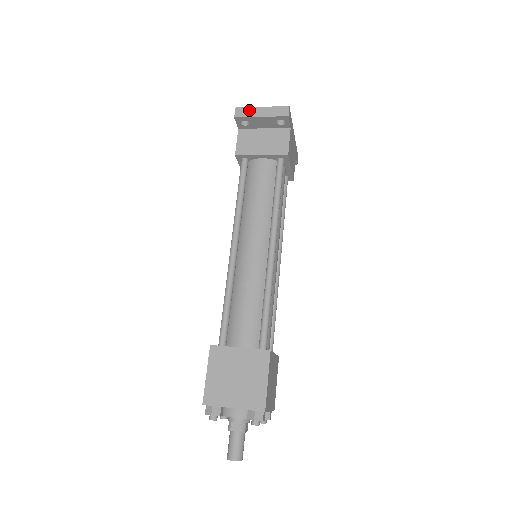
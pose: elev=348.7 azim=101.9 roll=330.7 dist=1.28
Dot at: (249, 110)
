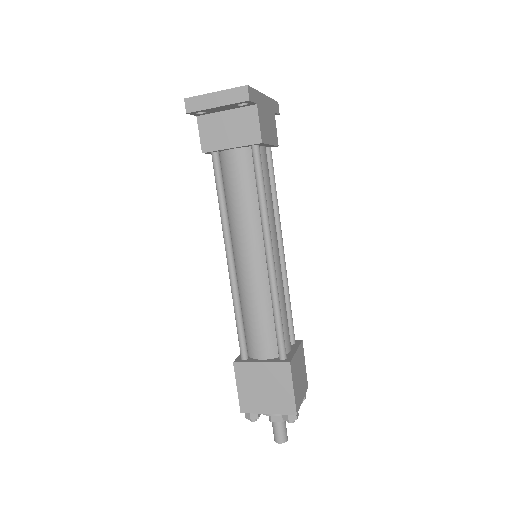
Dot at: (201, 100)
